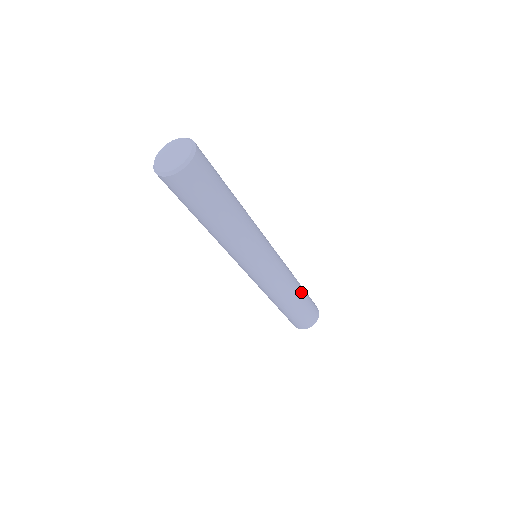
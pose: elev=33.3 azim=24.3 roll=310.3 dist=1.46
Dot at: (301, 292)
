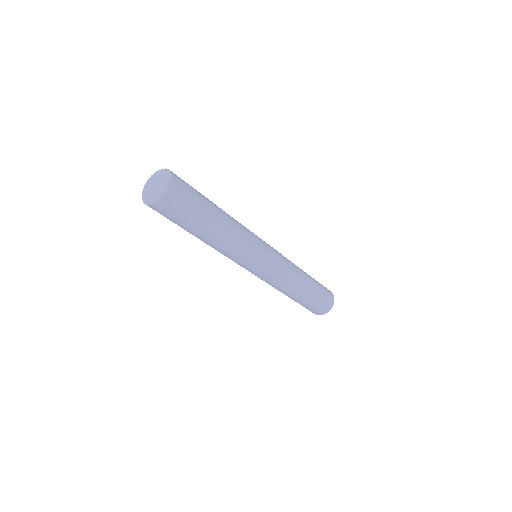
Dot at: (305, 272)
